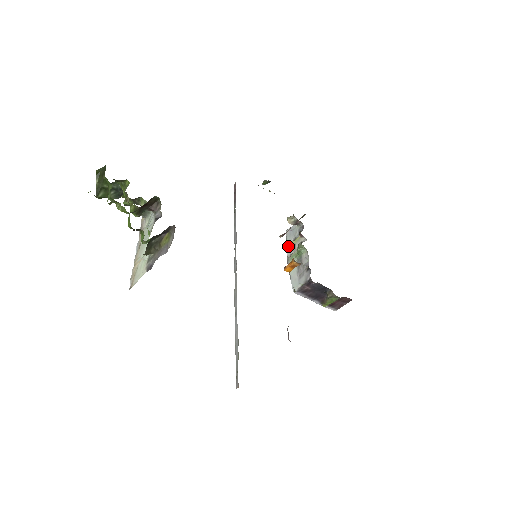
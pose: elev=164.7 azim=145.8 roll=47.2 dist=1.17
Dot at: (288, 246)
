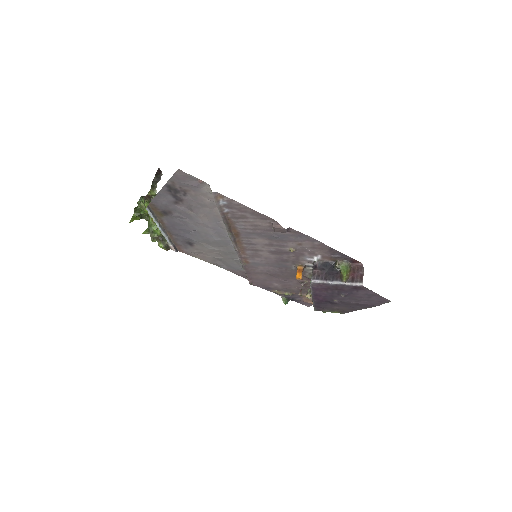
Dot at: occluded
